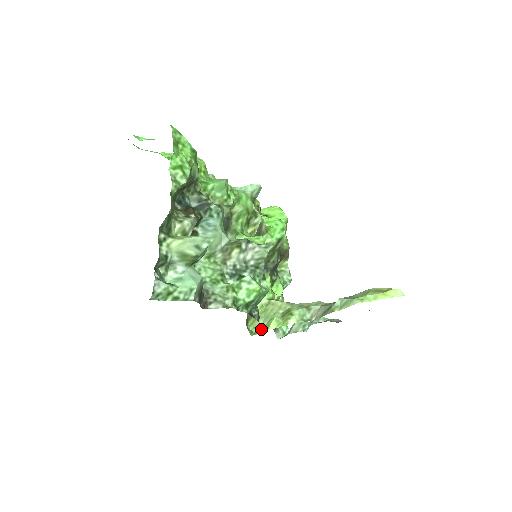
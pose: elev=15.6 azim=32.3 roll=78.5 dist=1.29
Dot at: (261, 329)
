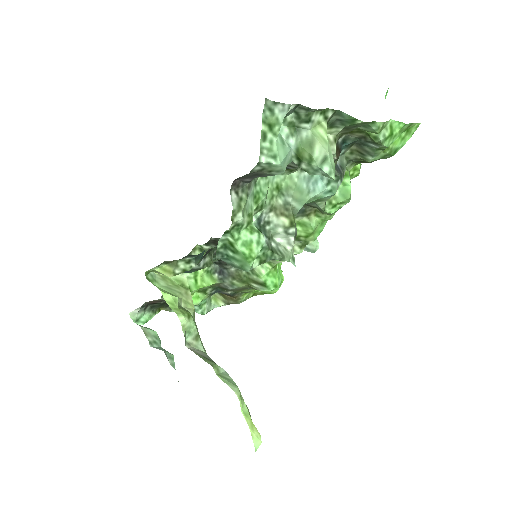
Dot at: (155, 284)
